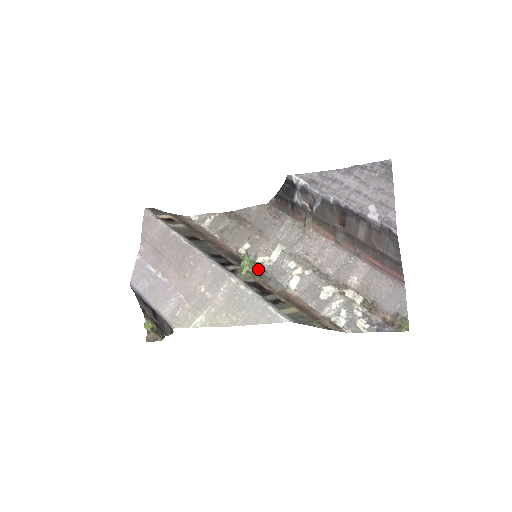
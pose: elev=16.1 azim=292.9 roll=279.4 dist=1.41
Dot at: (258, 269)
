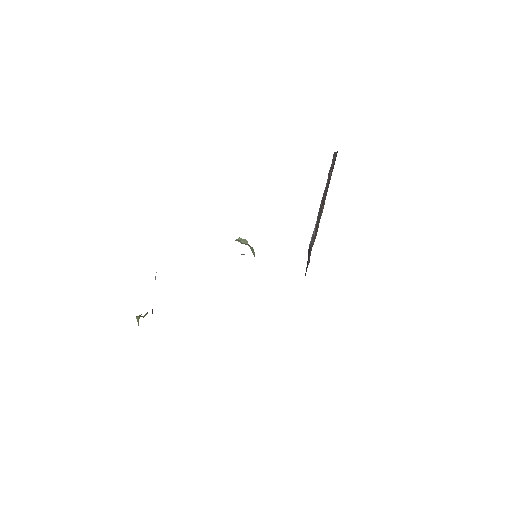
Dot at: (248, 244)
